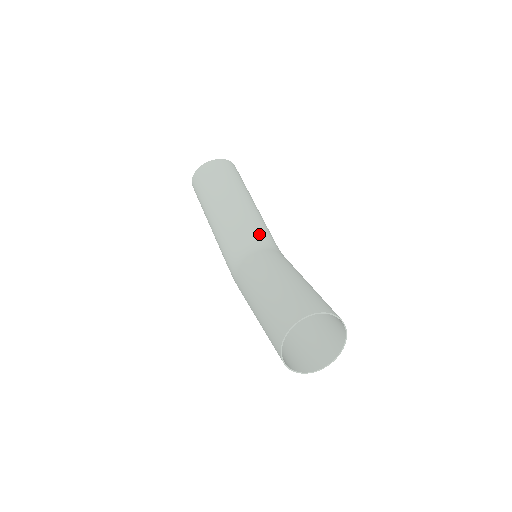
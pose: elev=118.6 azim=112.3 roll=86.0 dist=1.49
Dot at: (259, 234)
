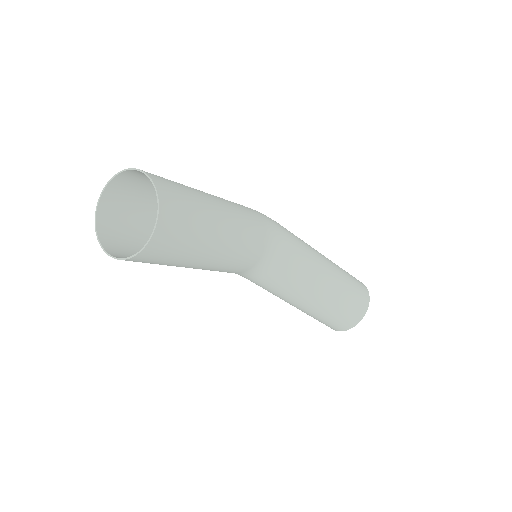
Dot at: (259, 254)
